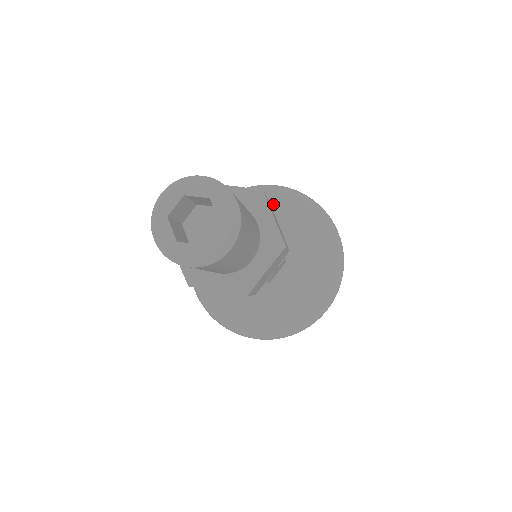
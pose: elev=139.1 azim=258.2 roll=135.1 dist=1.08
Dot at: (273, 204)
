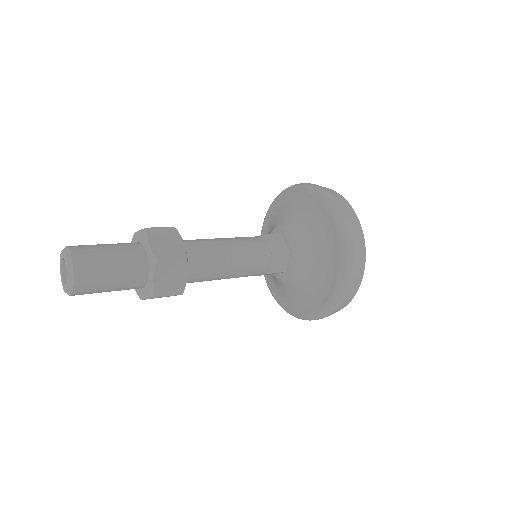
Dot at: (287, 204)
